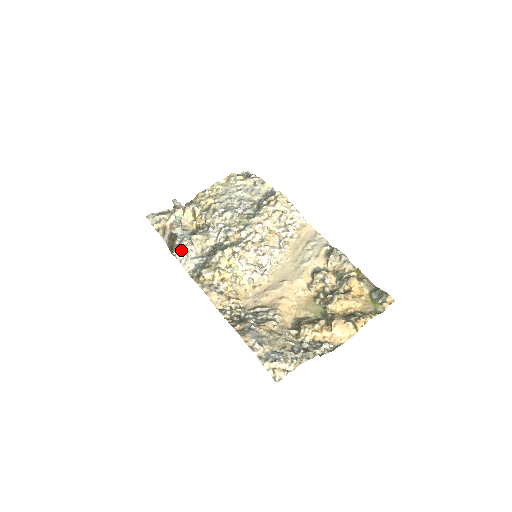
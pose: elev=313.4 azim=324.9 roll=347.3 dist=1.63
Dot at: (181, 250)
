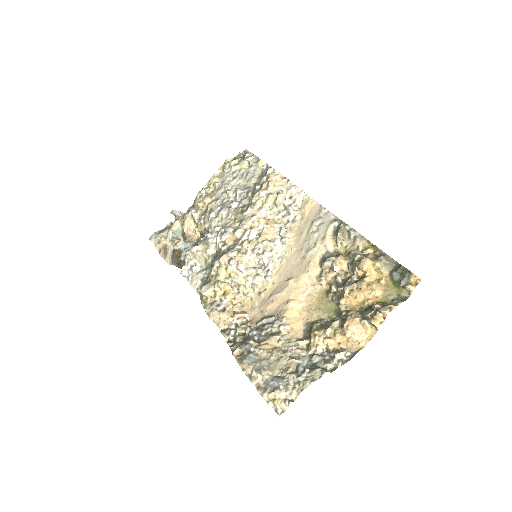
Dot at: (186, 267)
